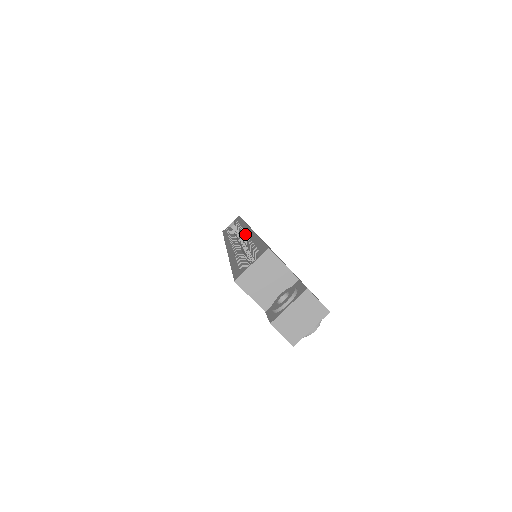
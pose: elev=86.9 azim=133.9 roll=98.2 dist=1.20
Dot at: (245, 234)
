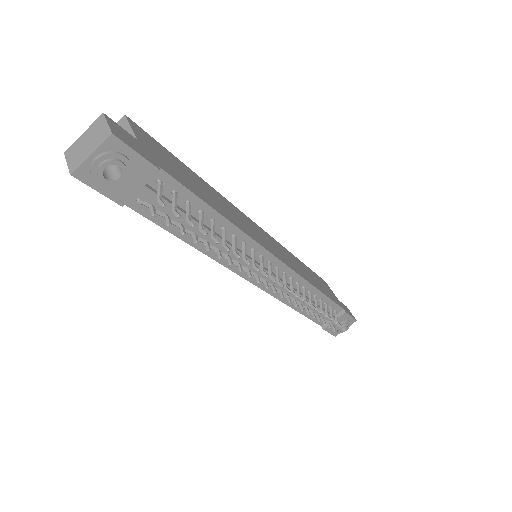
Dot at: occluded
